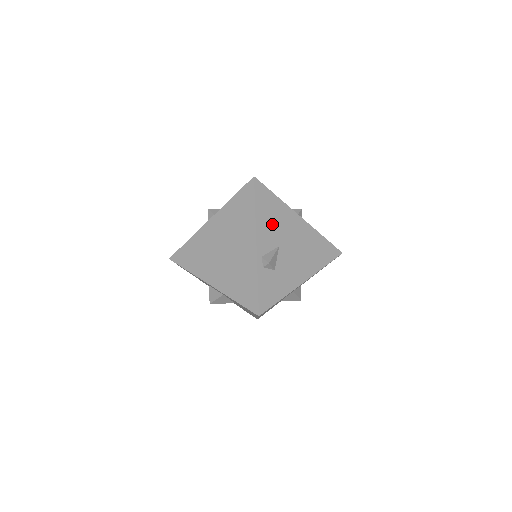
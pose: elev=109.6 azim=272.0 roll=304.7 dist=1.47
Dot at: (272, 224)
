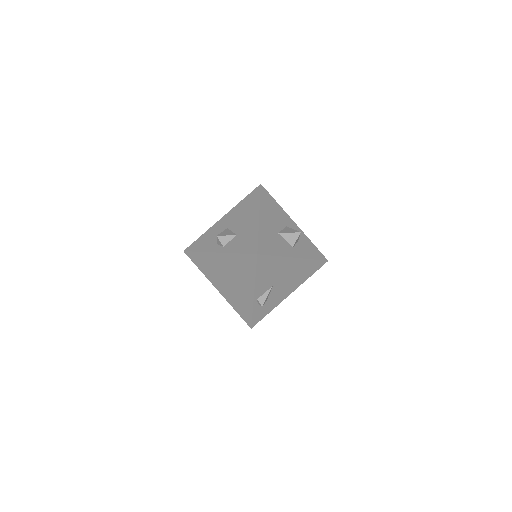
Dot at: (269, 276)
